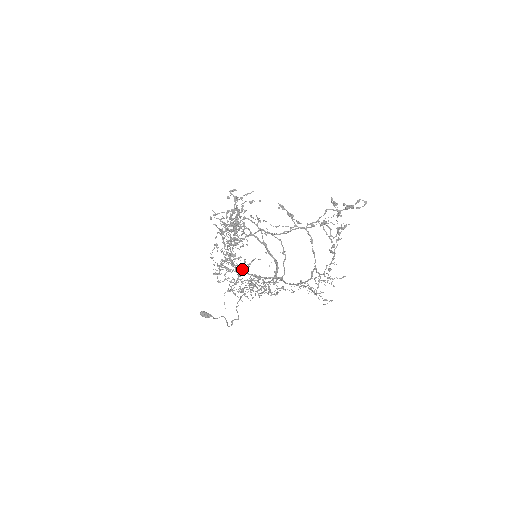
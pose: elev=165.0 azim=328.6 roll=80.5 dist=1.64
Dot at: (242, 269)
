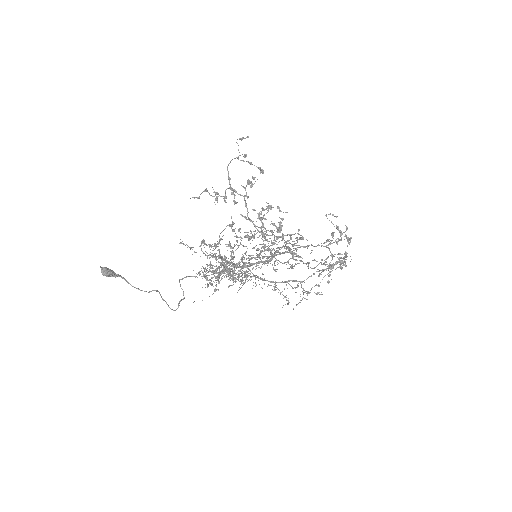
Dot at: occluded
